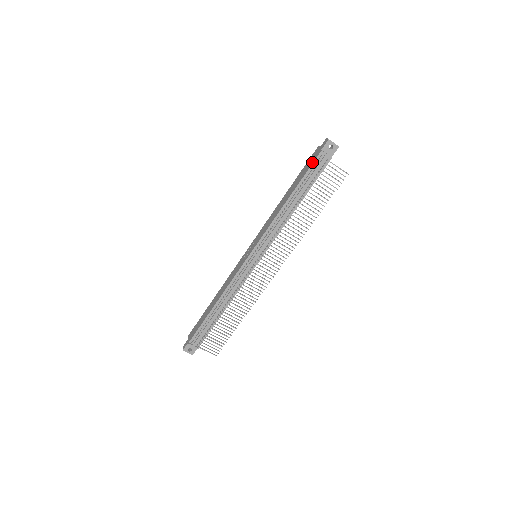
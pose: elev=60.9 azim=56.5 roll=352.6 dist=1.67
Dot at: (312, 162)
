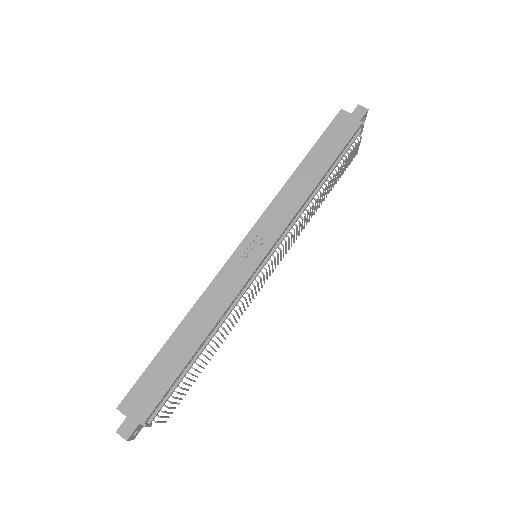
Dot at: (350, 134)
